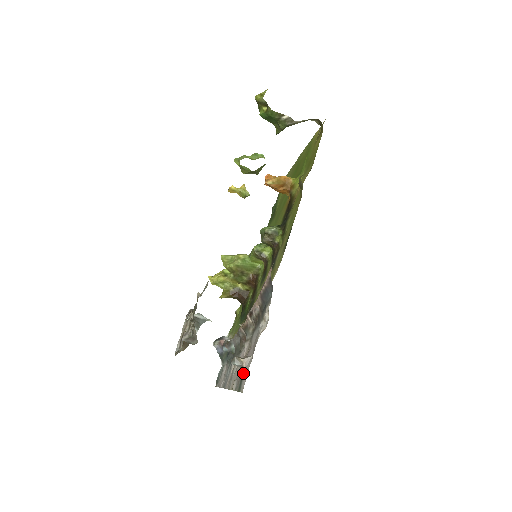
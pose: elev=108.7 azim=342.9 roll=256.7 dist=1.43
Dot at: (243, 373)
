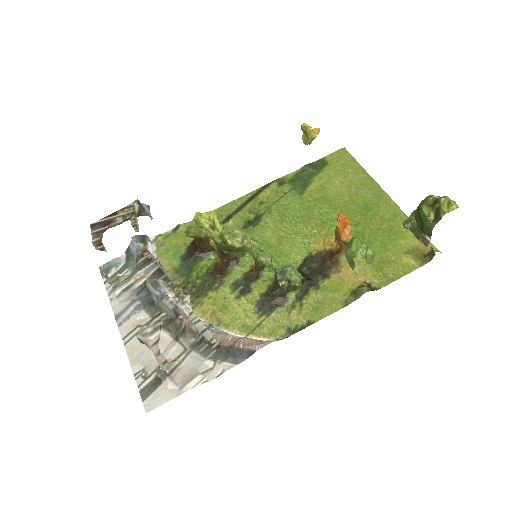
Dot at: (157, 385)
